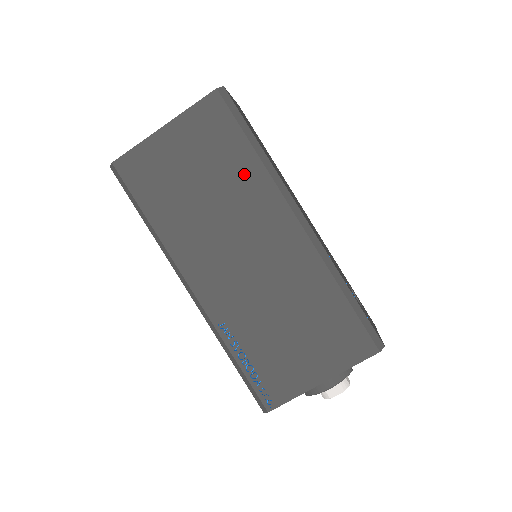
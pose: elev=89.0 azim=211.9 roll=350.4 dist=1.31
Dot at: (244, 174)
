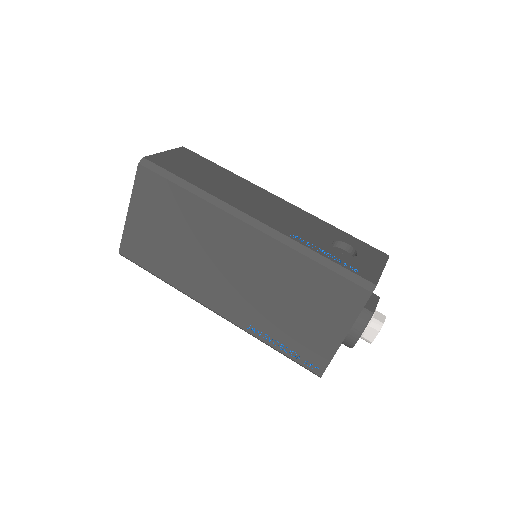
Dot at: (192, 212)
